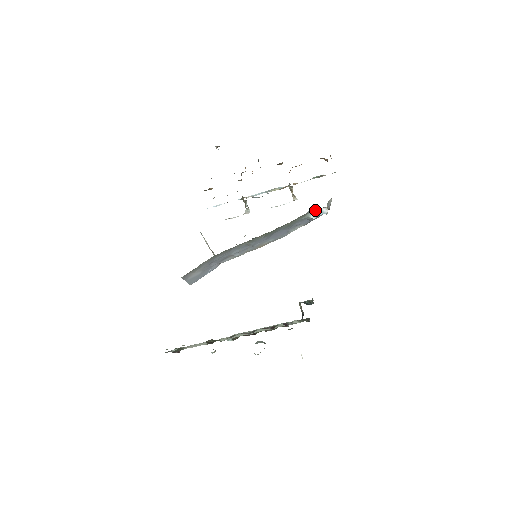
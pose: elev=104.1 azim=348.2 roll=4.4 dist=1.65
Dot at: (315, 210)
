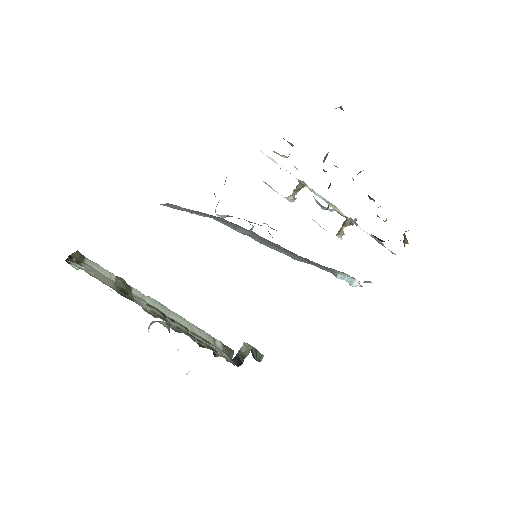
Dot at: occluded
